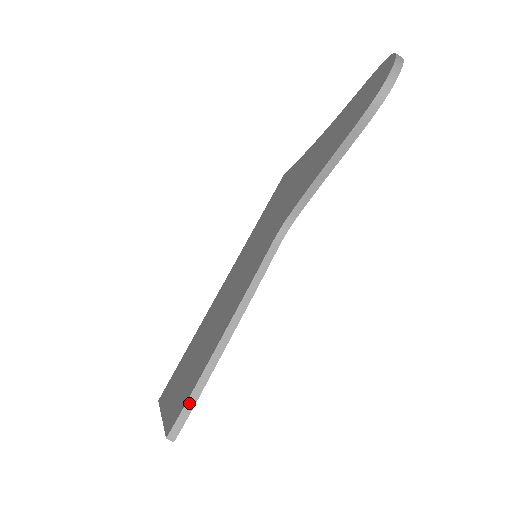
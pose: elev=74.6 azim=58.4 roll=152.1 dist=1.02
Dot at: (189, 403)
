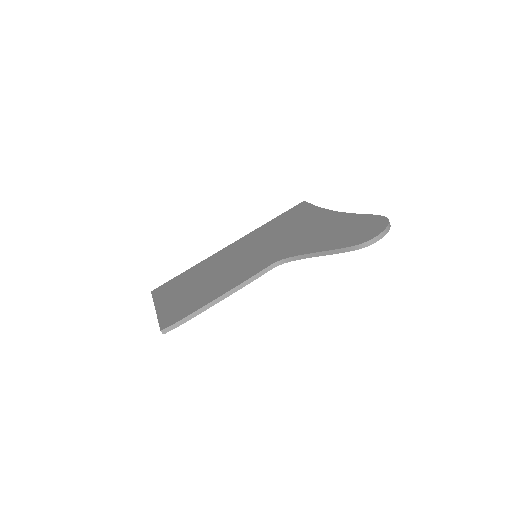
Dot at: (181, 321)
